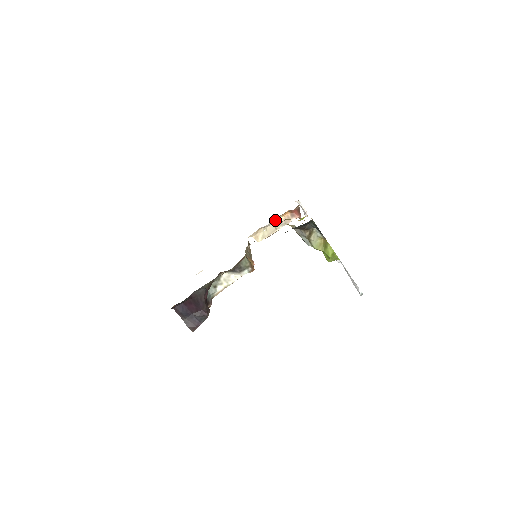
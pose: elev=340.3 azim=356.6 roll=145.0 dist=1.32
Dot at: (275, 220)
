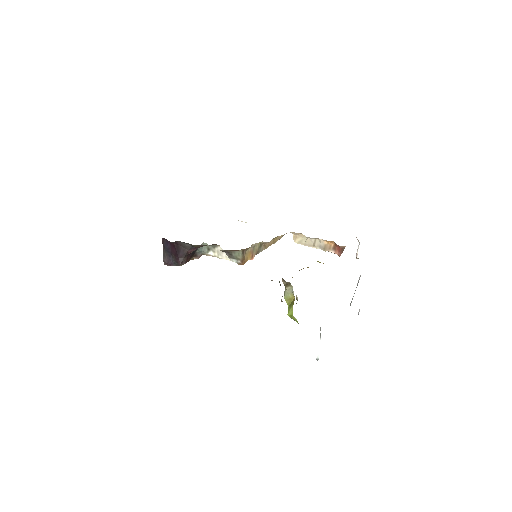
Dot at: (318, 239)
